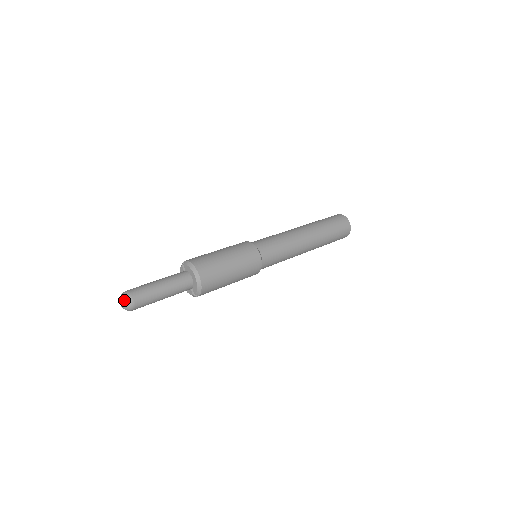
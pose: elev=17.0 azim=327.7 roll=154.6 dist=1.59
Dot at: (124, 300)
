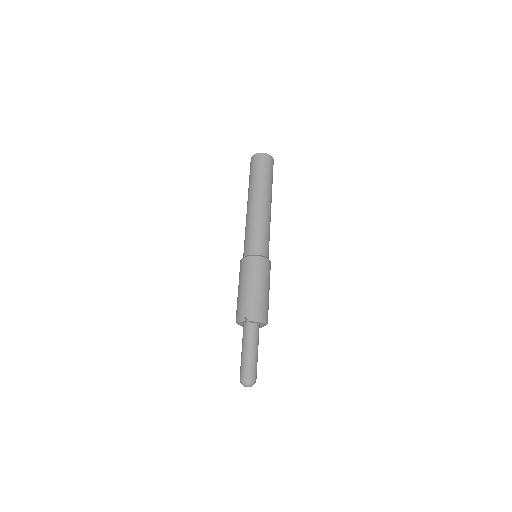
Dot at: (252, 385)
